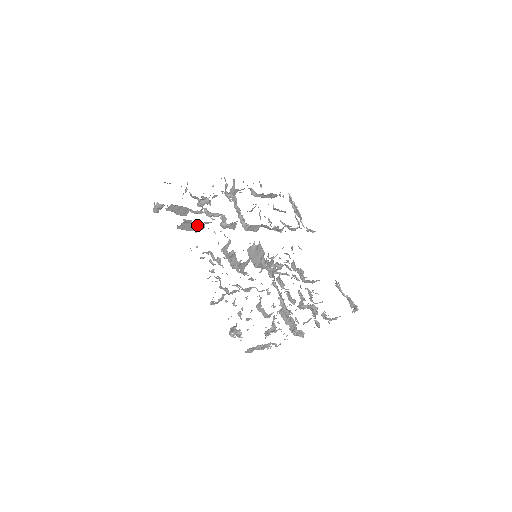
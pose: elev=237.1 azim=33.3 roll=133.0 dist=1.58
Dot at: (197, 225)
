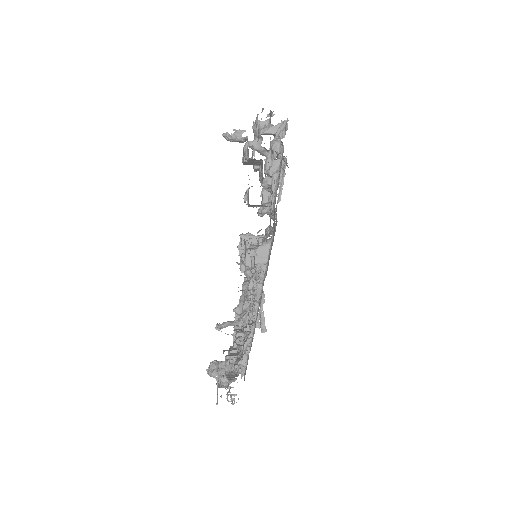
Dot at: occluded
